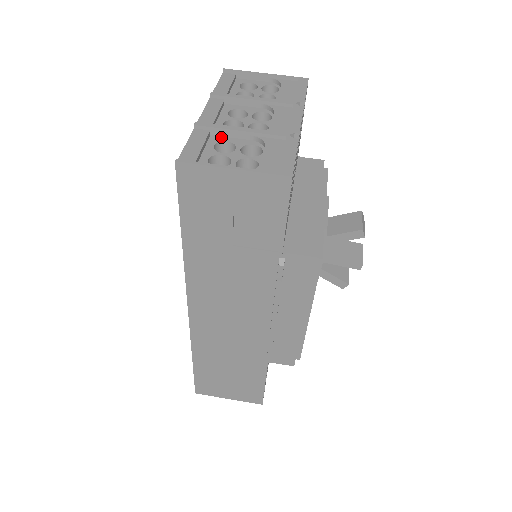
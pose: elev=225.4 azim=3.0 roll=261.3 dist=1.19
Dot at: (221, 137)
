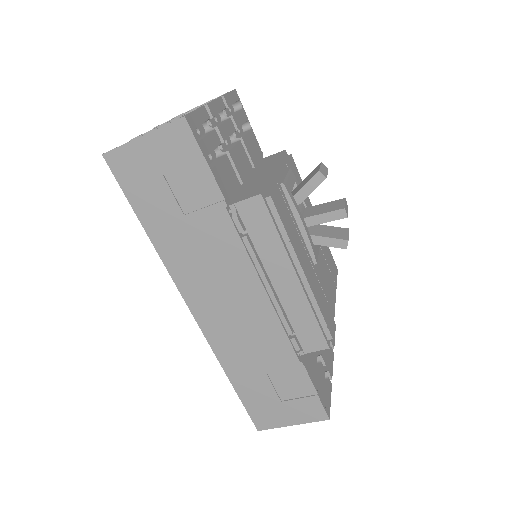
Dot at: occluded
